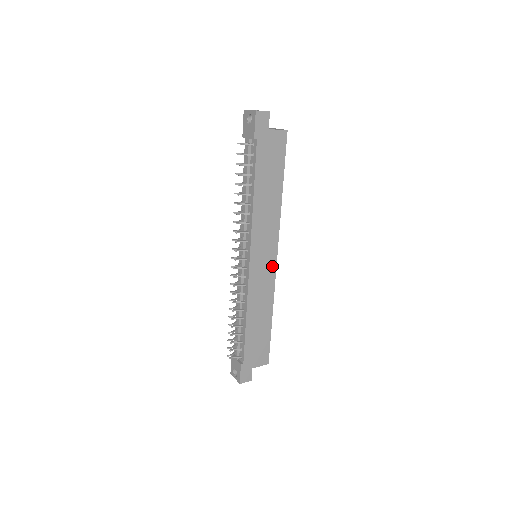
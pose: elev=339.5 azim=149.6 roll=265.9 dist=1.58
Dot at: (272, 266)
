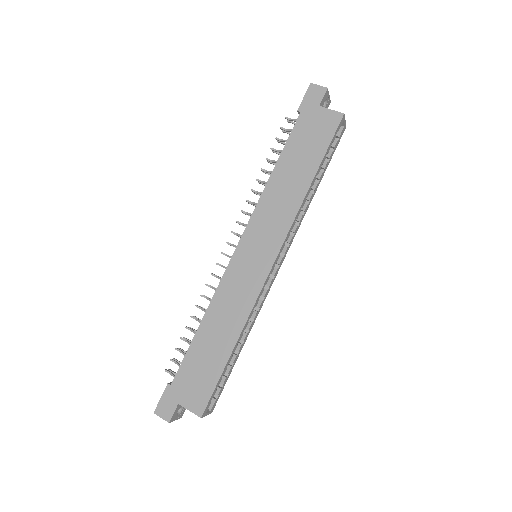
Dot at: (263, 271)
